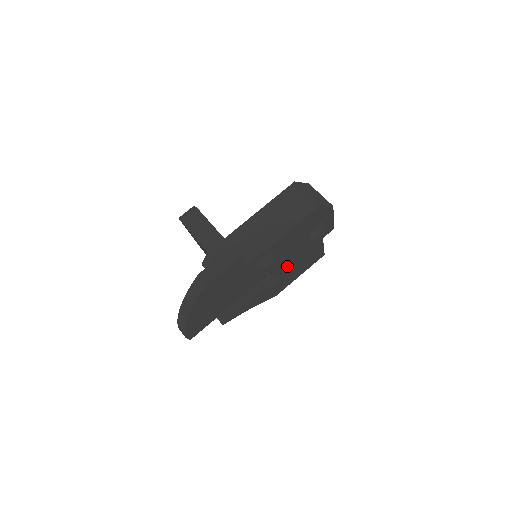
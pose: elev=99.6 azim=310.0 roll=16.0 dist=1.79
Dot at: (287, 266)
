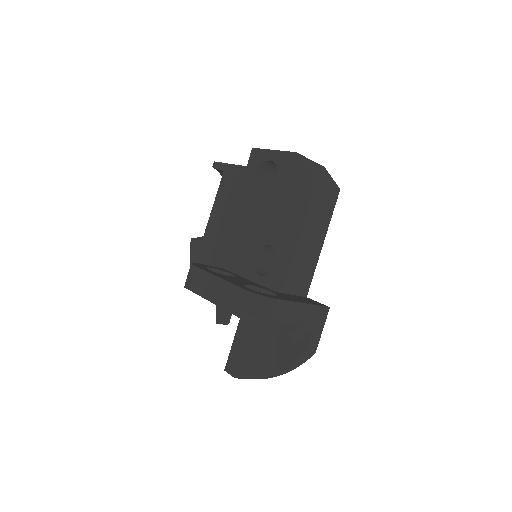
Dot at: occluded
